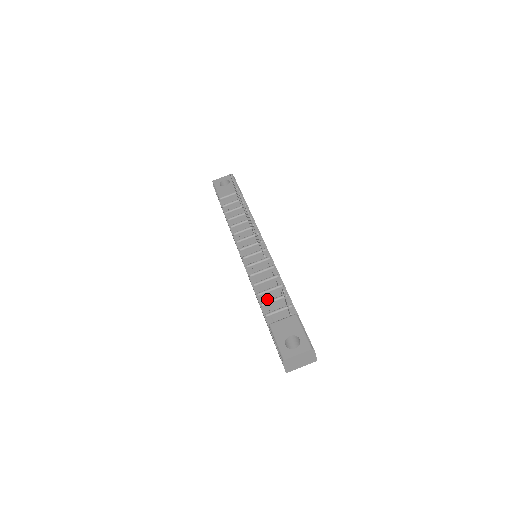
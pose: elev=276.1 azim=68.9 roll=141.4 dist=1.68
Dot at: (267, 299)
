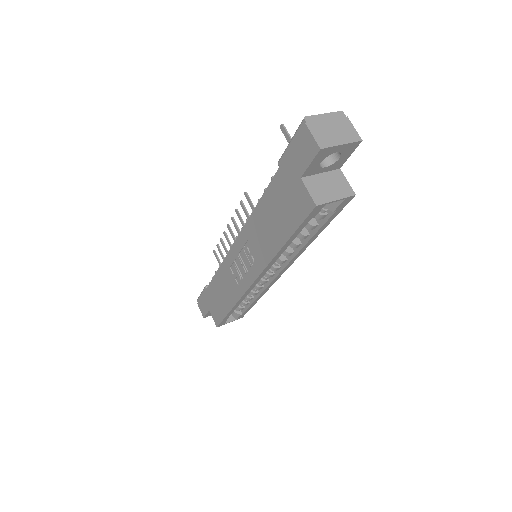
Dot at: occluded
